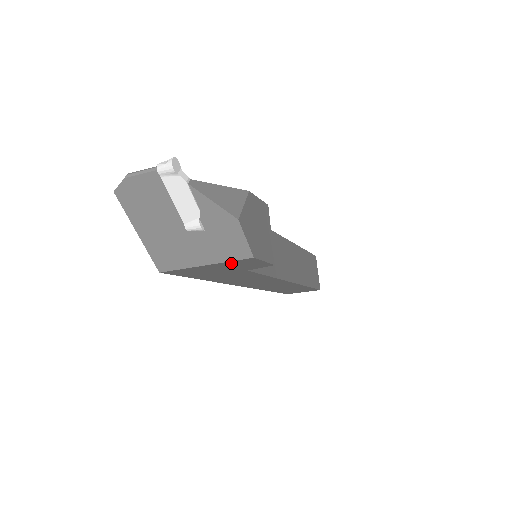
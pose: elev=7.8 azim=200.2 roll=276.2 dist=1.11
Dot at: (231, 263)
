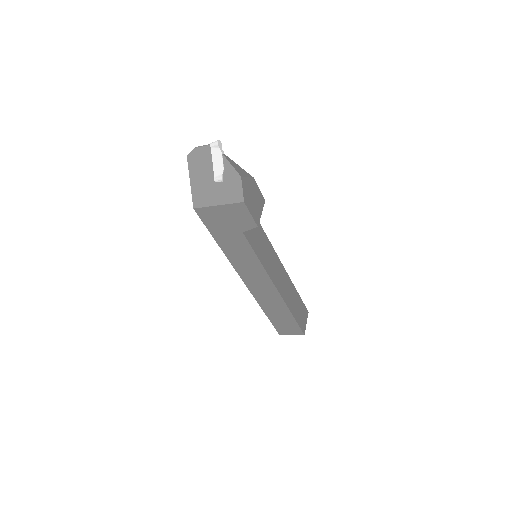
Dot at: (232, 208)
